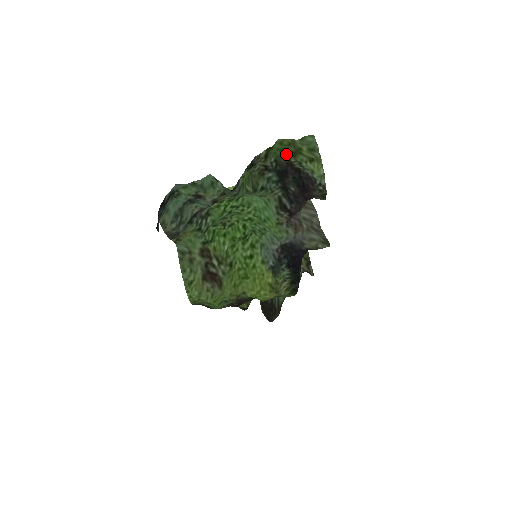
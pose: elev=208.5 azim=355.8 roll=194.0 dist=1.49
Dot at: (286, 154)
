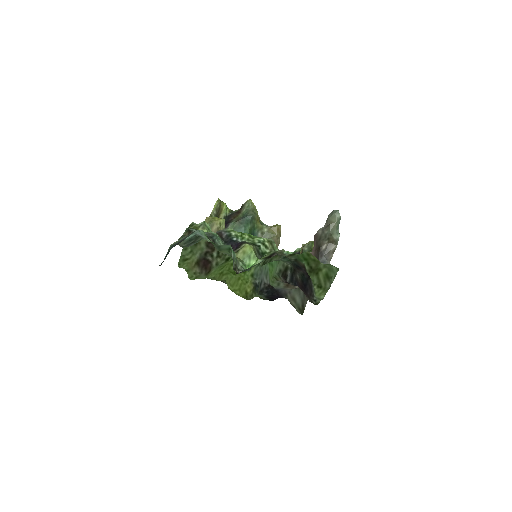
Dot at: (306, 265)
